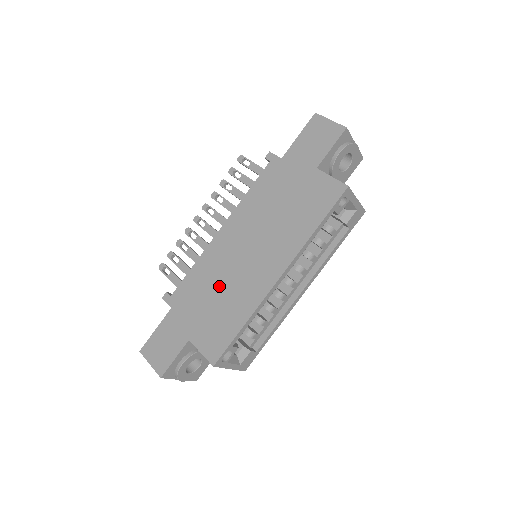
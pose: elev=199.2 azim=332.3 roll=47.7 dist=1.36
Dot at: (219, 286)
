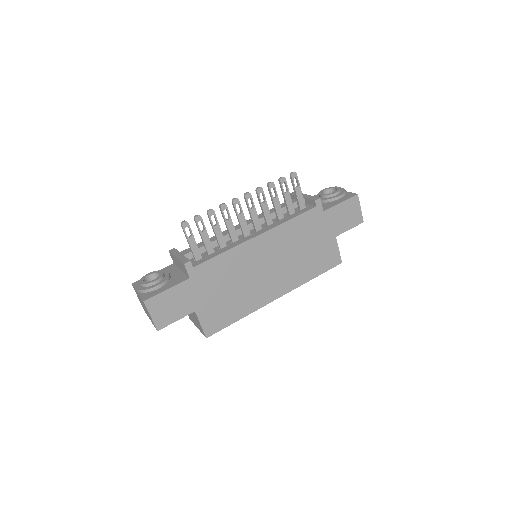
Dot at: (237, 282)
